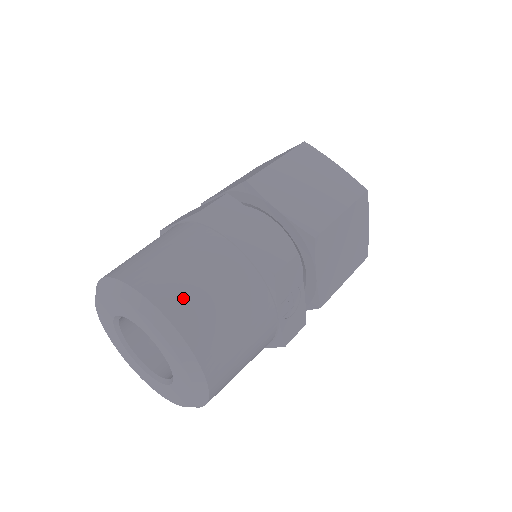
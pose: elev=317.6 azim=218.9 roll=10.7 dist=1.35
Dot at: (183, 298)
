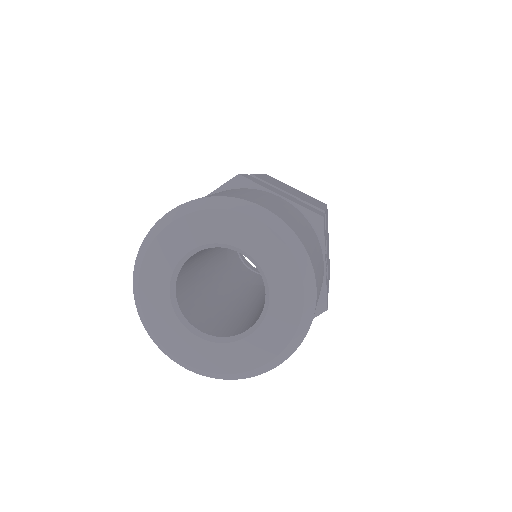
Dot at: (276, 209)
